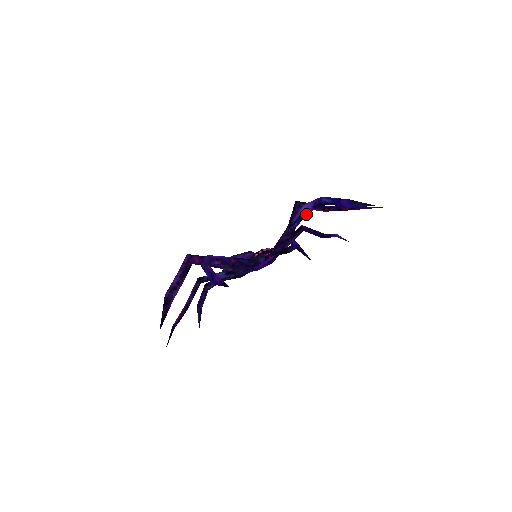
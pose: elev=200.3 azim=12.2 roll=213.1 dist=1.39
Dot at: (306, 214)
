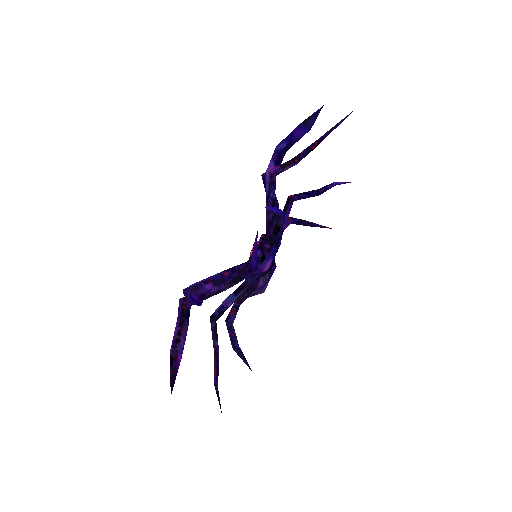
Dot at: (275, 178)
